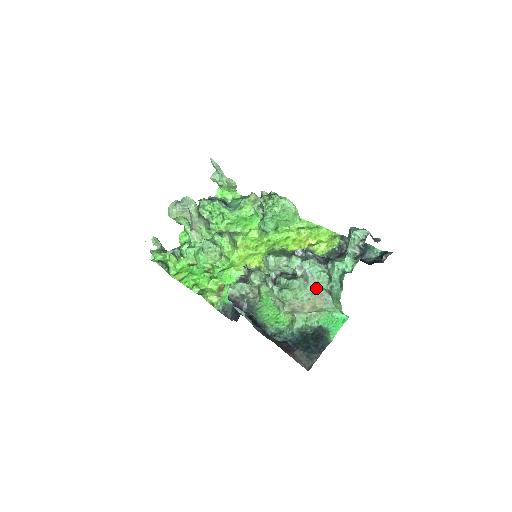
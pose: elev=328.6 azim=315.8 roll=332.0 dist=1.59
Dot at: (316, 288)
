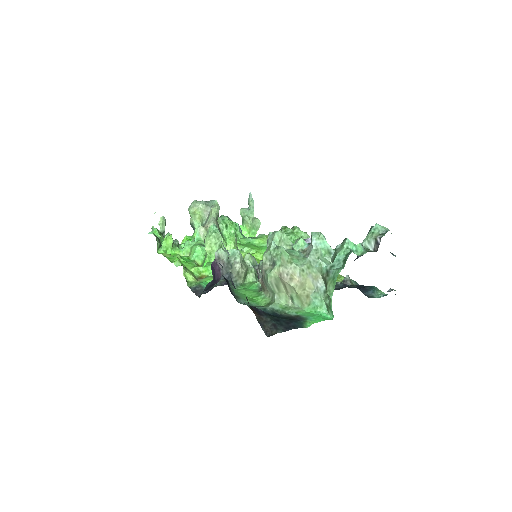
Dot at: (314, 265)
